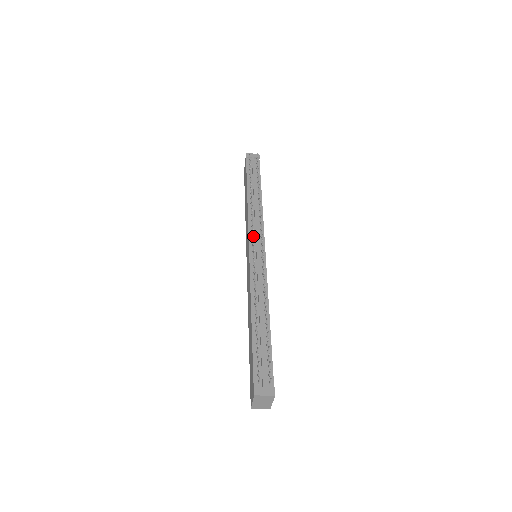
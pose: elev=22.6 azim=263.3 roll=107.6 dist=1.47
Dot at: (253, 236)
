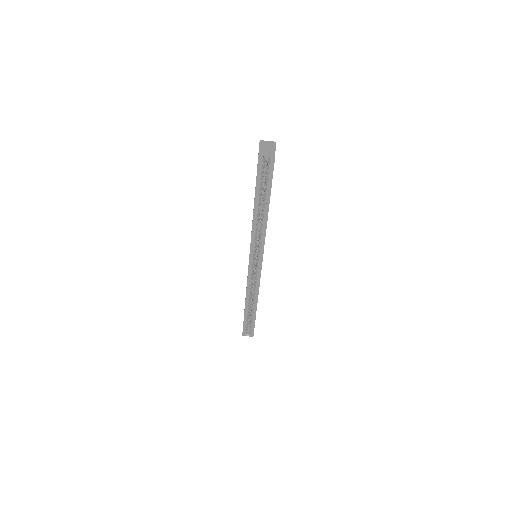
Dot at: occluded
